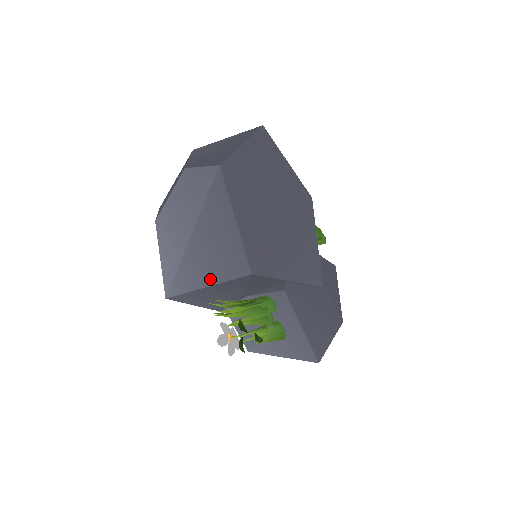
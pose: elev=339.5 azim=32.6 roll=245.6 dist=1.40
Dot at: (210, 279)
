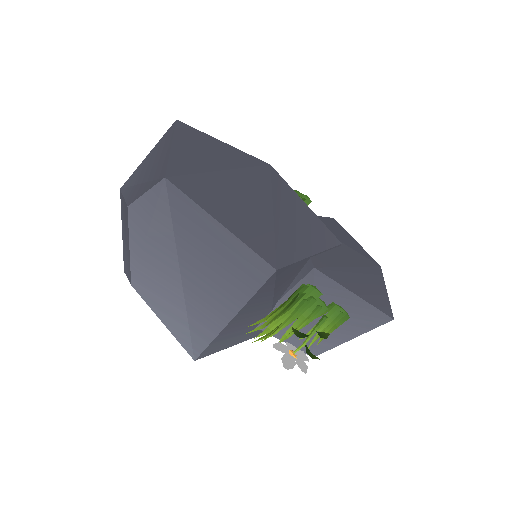
Dot at: (232, 307)
